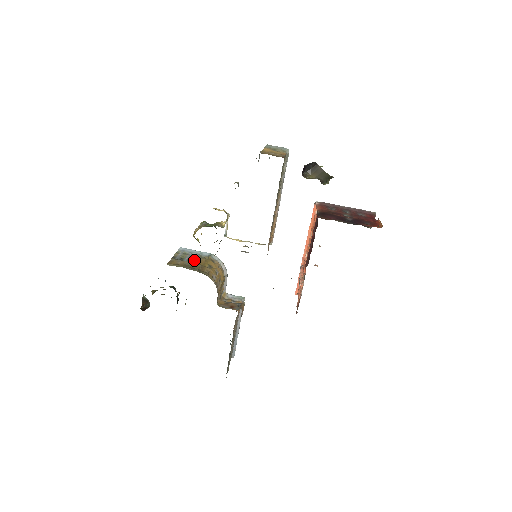
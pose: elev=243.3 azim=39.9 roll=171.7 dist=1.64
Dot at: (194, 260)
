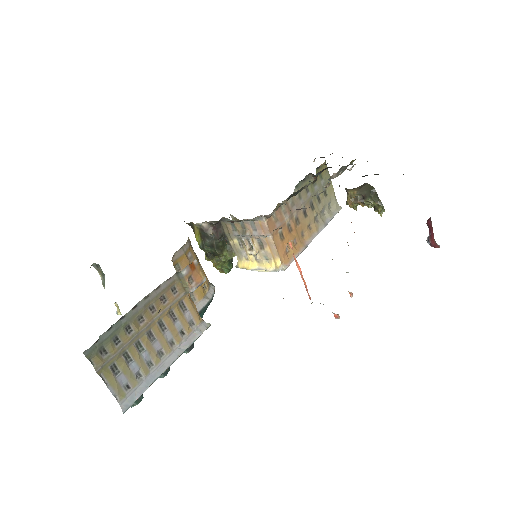
Dot at: occluded
